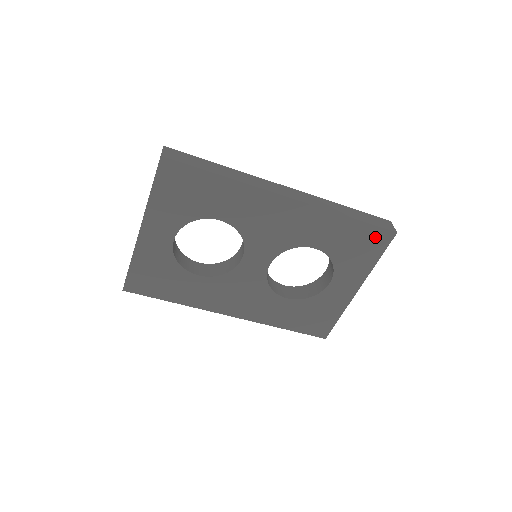
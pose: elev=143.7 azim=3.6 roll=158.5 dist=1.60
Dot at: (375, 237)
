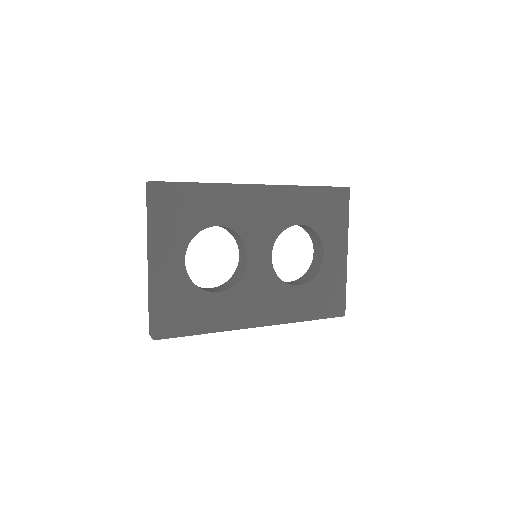
Dot at: (337, 197)
